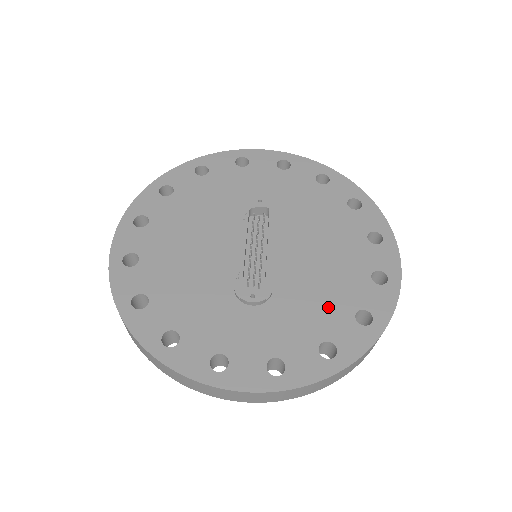
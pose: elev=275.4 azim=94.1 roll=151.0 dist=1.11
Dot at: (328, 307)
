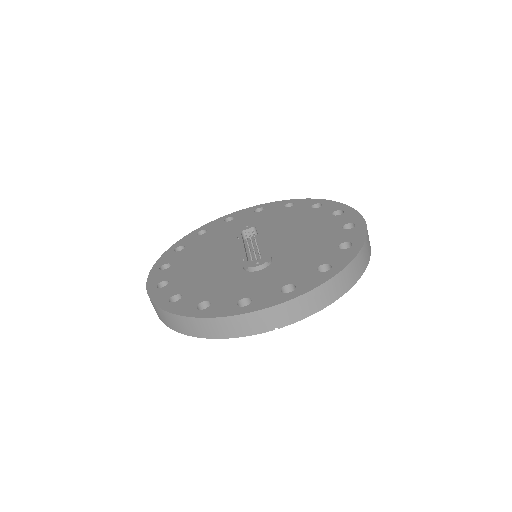
Dot at: (316, 251)
